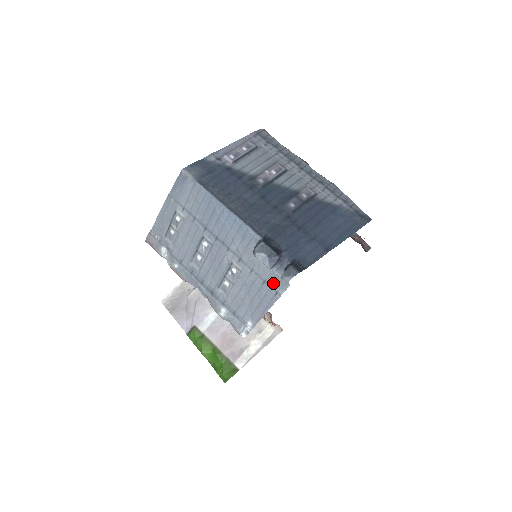
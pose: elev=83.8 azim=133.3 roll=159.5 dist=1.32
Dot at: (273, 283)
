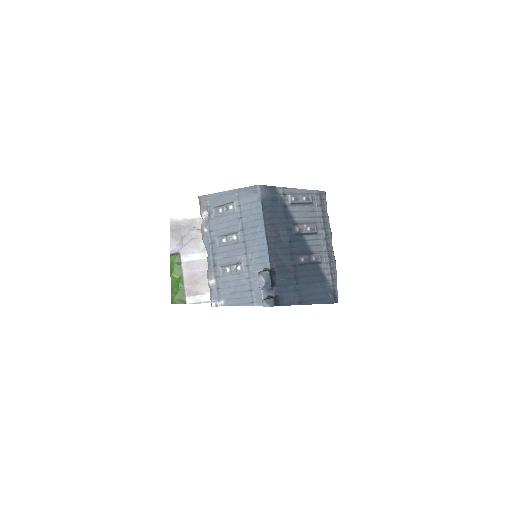
Dot at: (255, 296)
